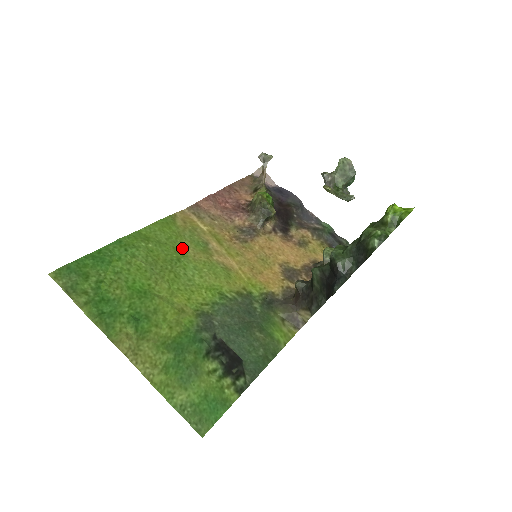
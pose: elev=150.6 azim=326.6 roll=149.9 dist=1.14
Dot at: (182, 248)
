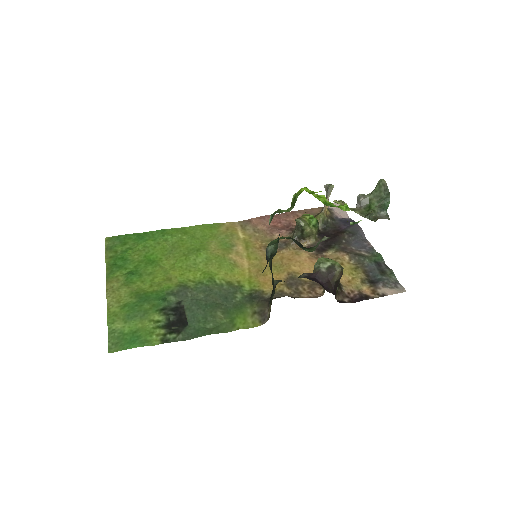
Dot at: (208, 244)
